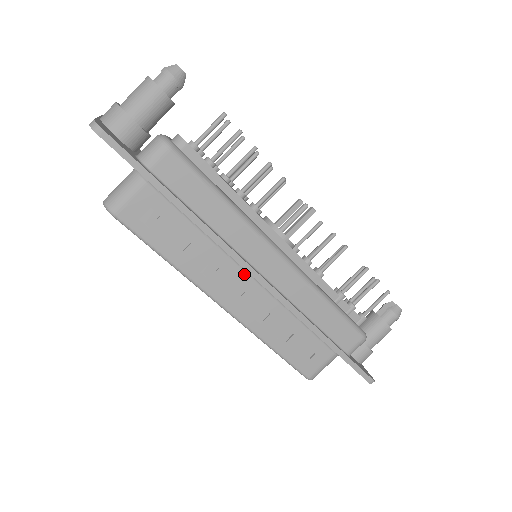
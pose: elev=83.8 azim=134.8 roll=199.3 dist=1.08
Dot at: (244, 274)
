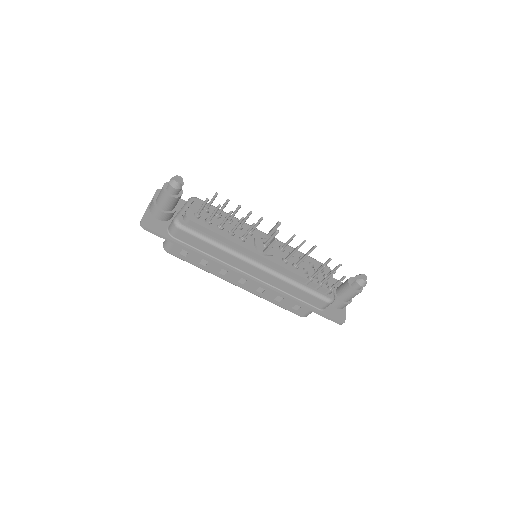
Dot at: occluded
